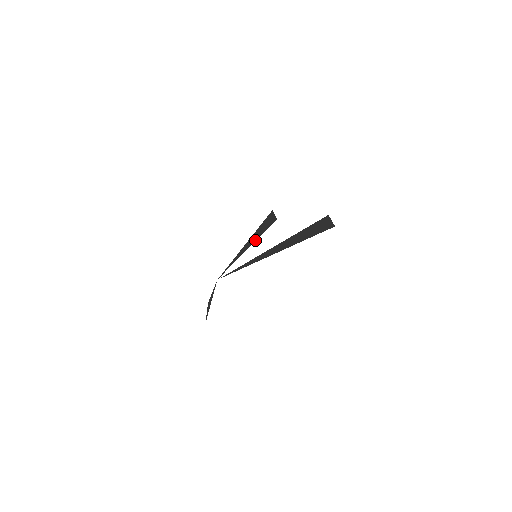
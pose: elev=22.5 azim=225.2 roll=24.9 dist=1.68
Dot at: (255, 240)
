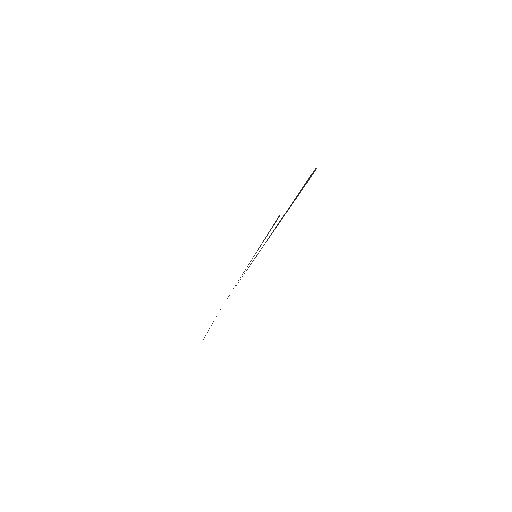
Dot at: (260, 246)
